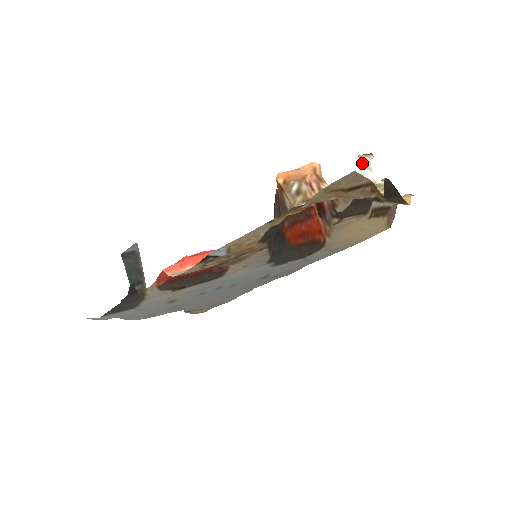
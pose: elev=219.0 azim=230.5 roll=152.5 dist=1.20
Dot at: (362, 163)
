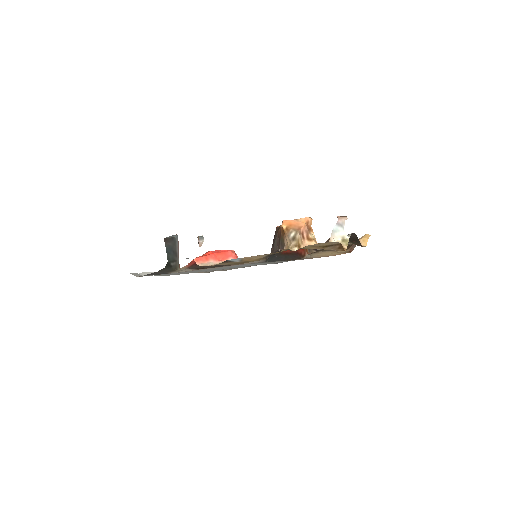
Dot at: (339, 222)
